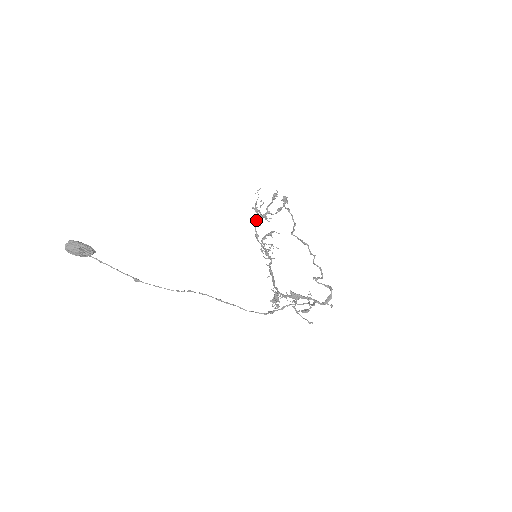
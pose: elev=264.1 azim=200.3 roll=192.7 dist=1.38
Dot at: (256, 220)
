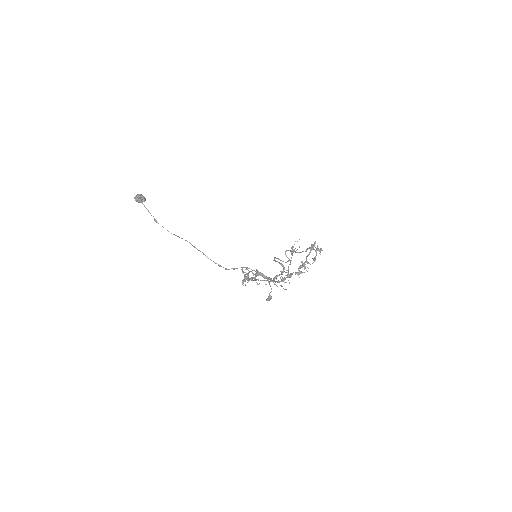
Dot at: (290, 260)
